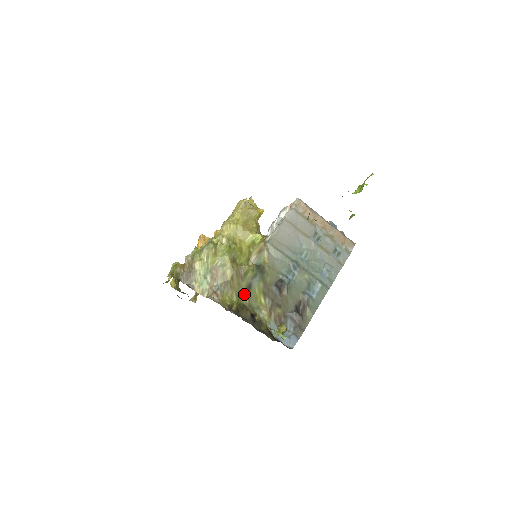
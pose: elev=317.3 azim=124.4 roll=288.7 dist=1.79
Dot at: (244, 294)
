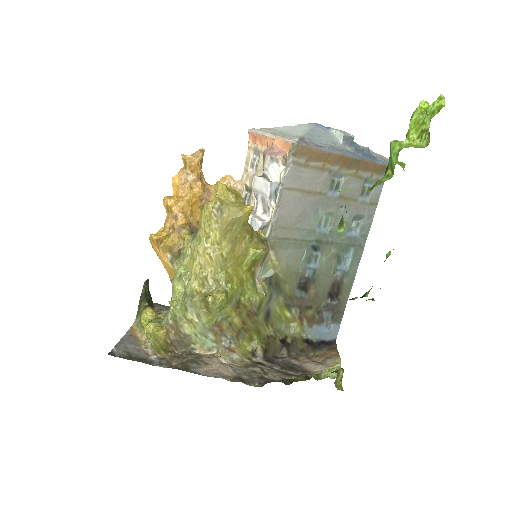
Dot at: (264, 325)
